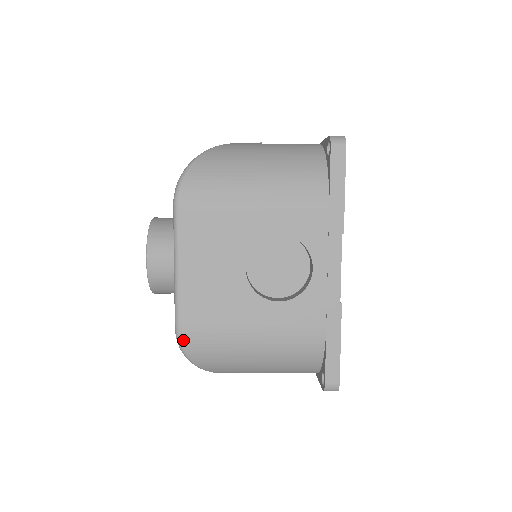
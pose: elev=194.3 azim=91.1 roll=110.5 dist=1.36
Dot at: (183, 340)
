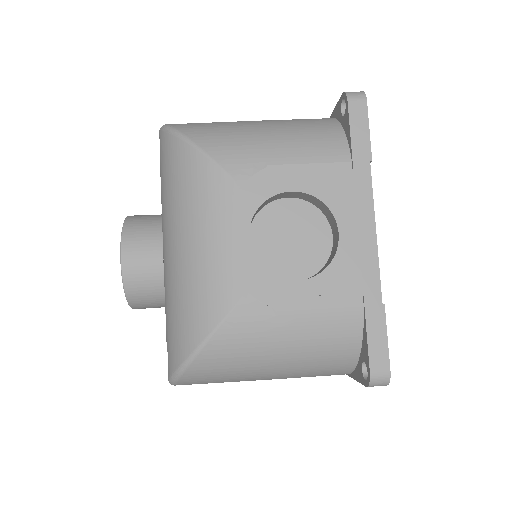
Dot at: occluded
